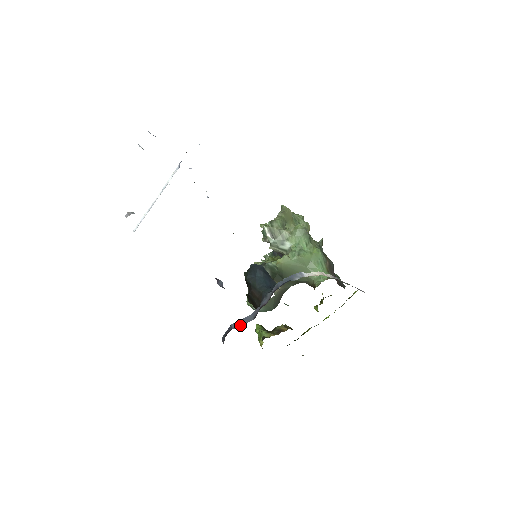
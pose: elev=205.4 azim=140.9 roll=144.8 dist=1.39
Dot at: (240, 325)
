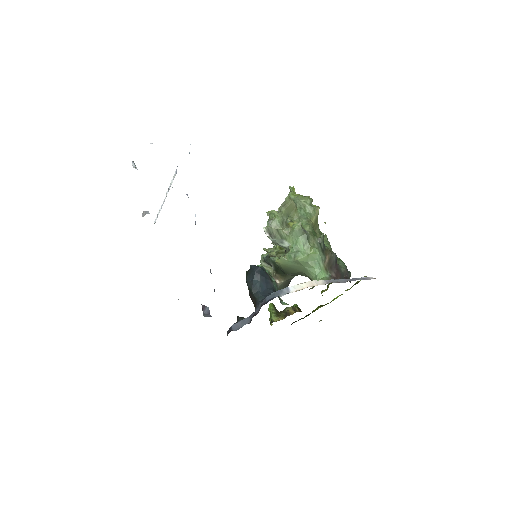
Dot at: (238, 327)
